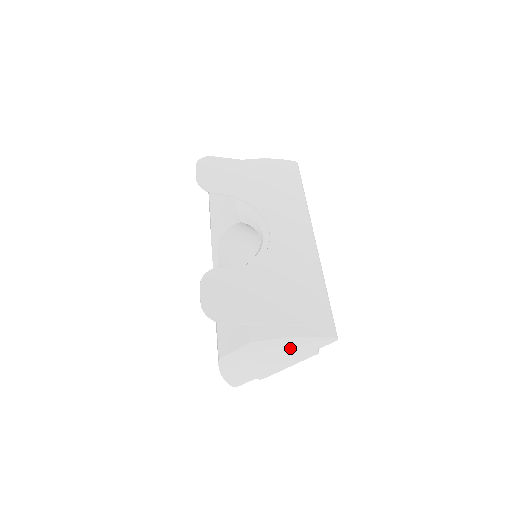
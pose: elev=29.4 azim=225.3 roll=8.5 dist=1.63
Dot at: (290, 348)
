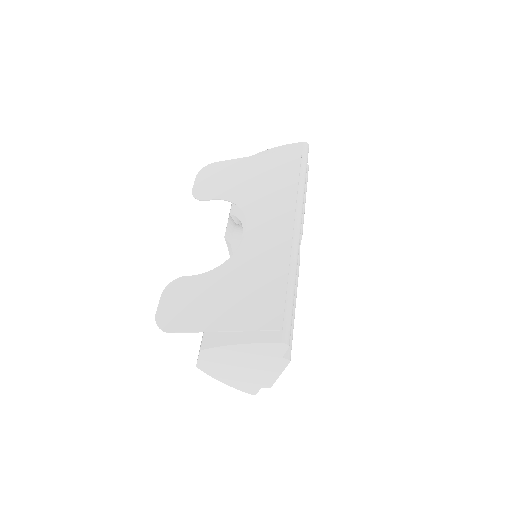
Dot at: (250, 356)
